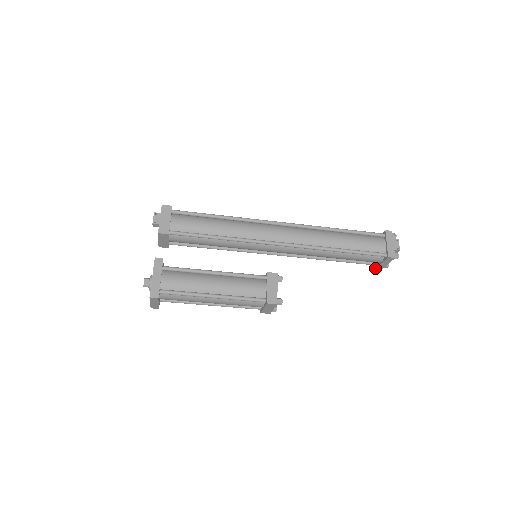
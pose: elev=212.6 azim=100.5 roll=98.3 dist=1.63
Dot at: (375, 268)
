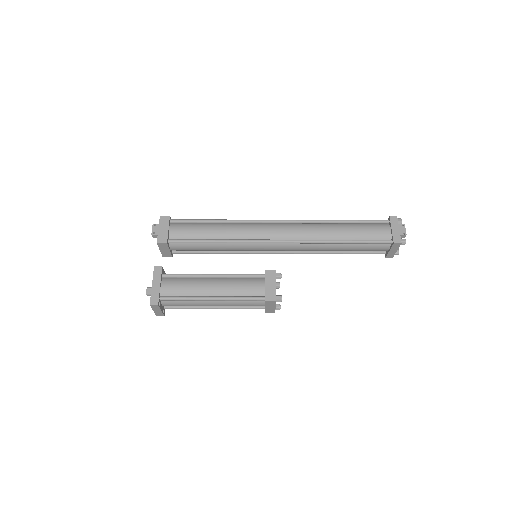
Dot at: (385, 257)
